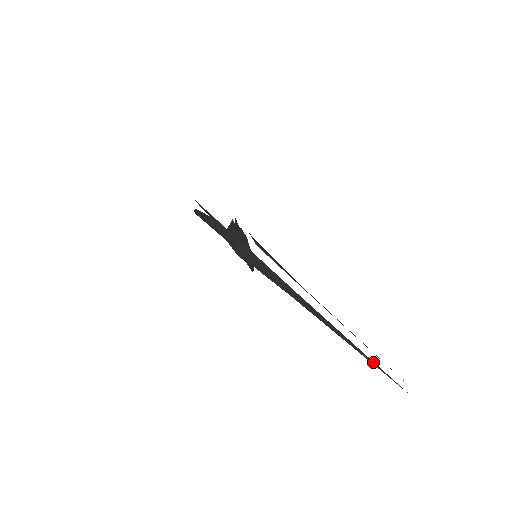
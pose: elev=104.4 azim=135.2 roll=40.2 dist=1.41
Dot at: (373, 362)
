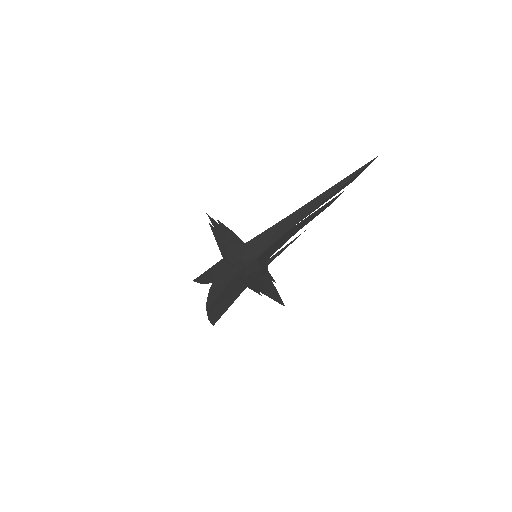
Dot at: (351, 175)
